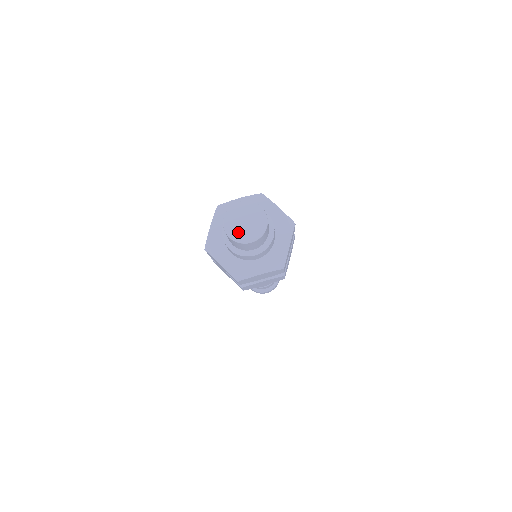
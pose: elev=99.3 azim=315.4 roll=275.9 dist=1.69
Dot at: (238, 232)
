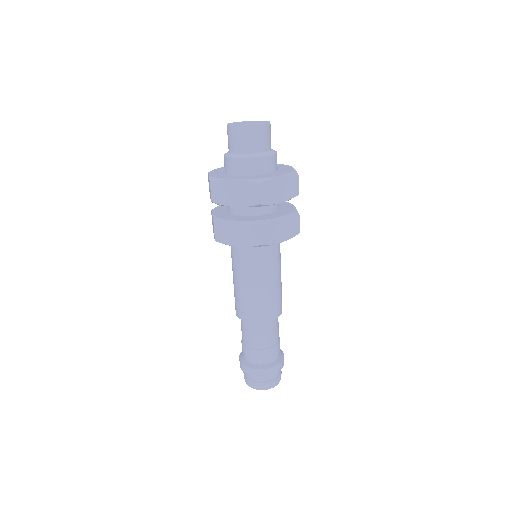
Dot at: (237, 123)
